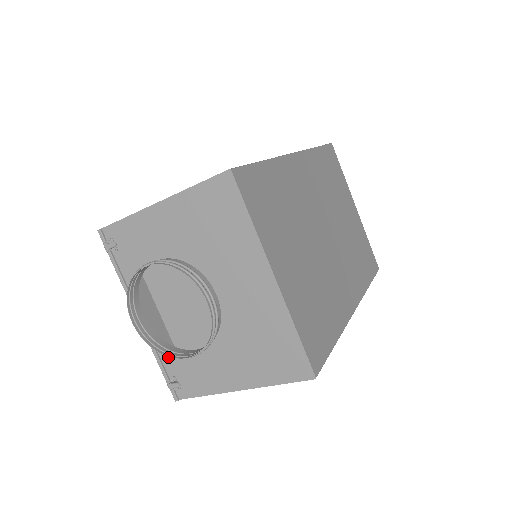
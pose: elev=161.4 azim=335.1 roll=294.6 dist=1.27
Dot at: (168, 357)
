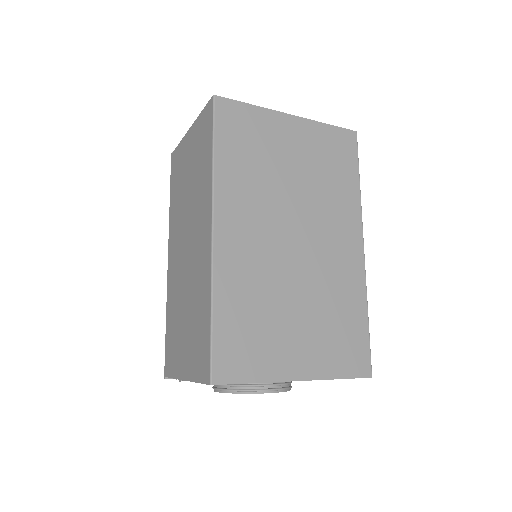
Dot at: occluded
